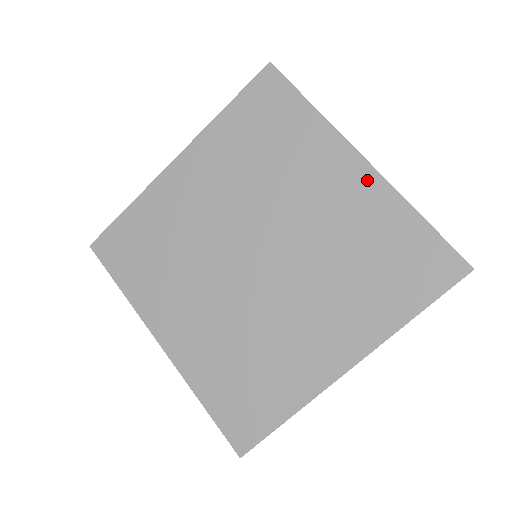
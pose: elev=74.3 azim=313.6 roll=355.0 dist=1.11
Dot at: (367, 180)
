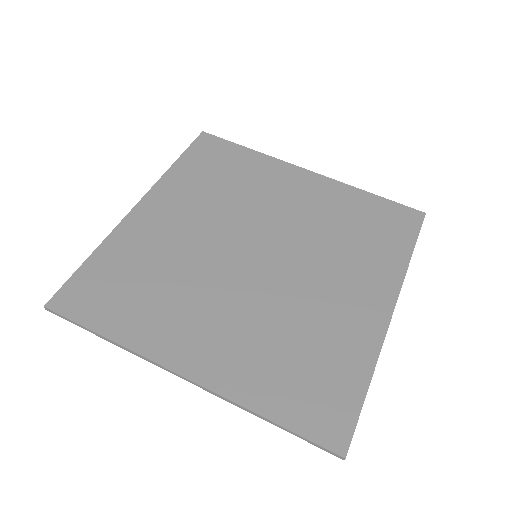
Dot at: (319, 182)
